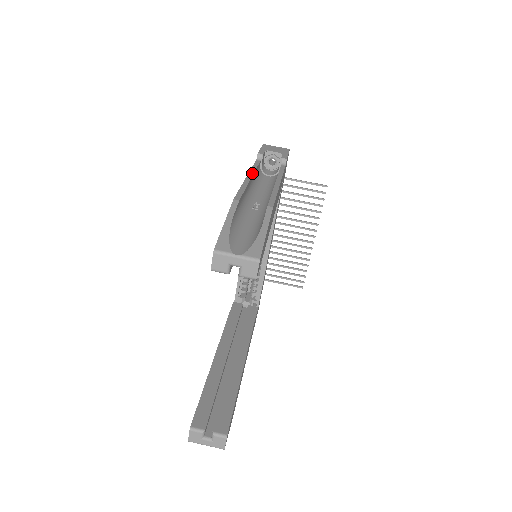
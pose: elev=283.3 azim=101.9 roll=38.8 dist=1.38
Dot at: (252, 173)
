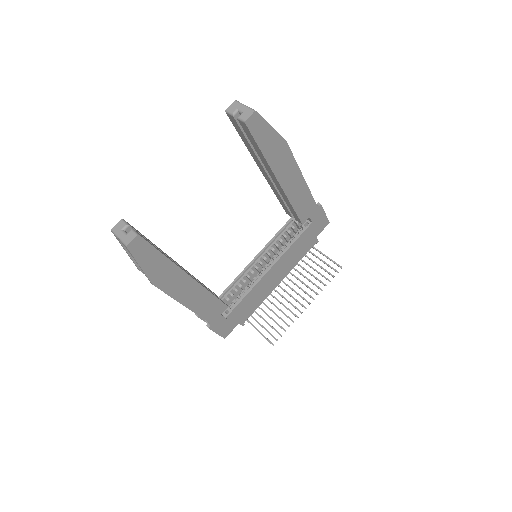
Dot at: occluded
